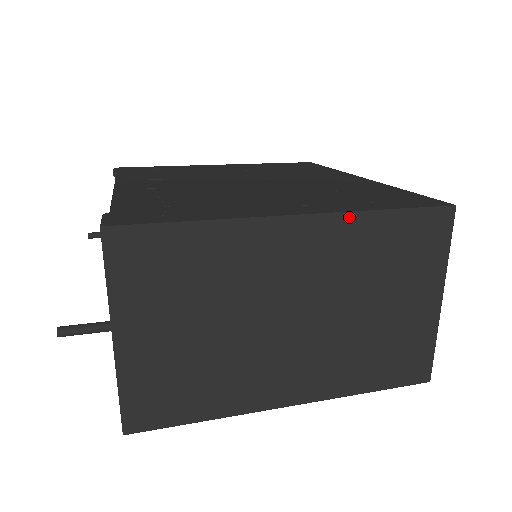
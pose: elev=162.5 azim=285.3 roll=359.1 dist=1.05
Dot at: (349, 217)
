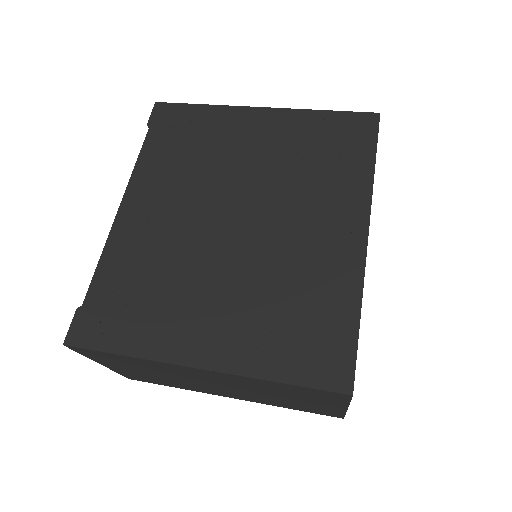
Dot at: (244, 377)
